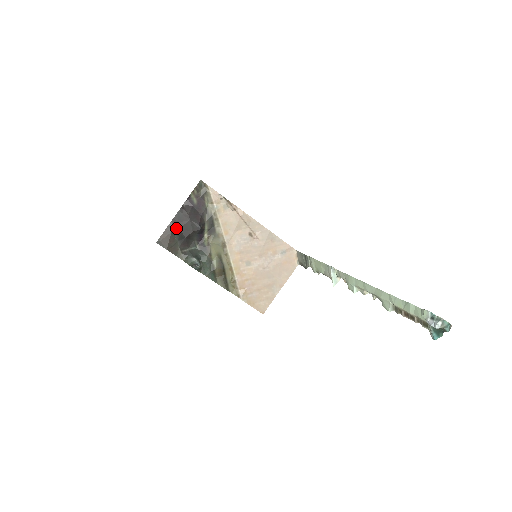
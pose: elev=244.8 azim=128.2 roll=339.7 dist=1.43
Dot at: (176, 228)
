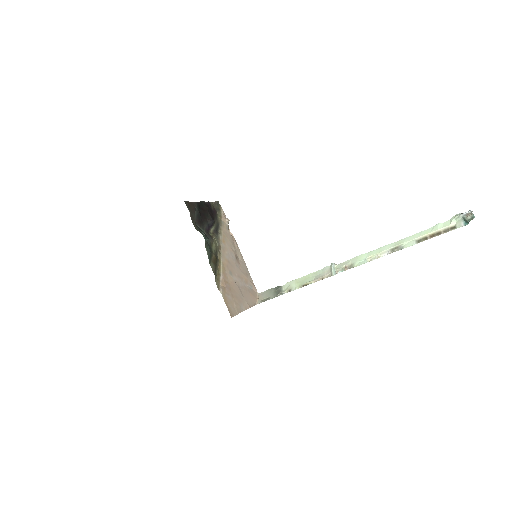
Dot at: (198, 207)
